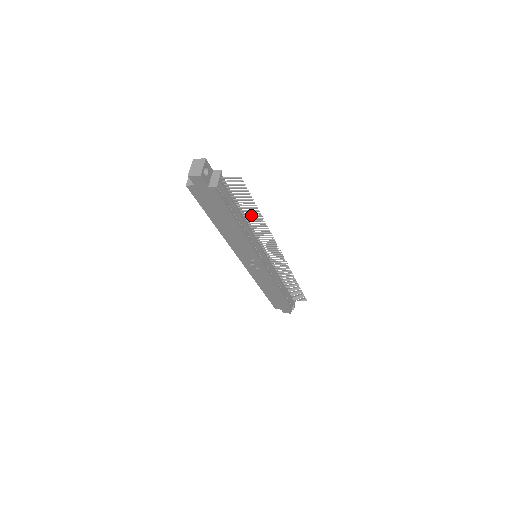
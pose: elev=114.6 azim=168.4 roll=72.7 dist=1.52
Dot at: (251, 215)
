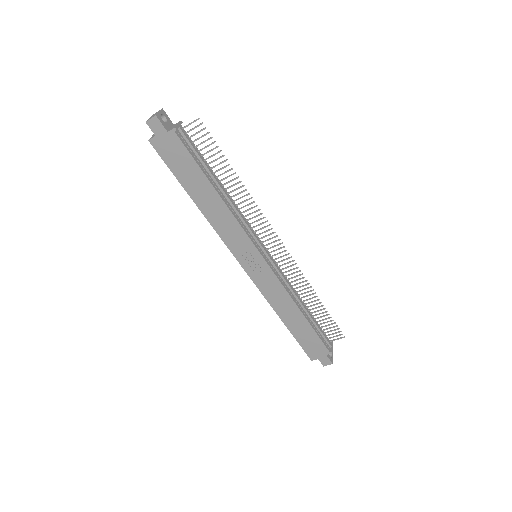
Dot at: (228, 181)
